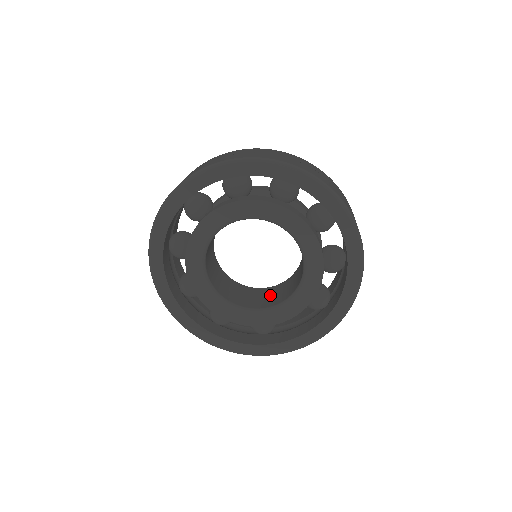
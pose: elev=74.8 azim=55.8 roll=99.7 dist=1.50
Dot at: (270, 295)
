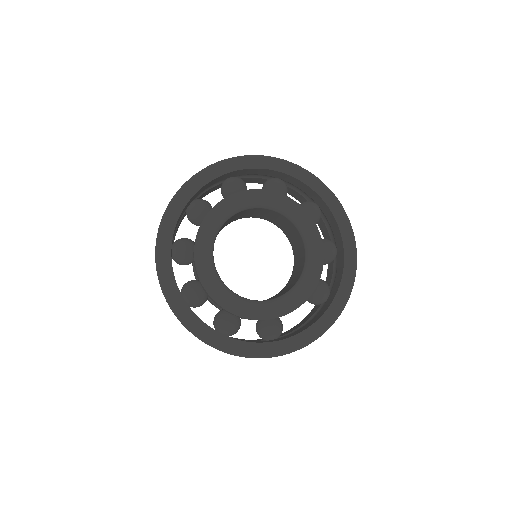
Dot at: (273, 297)
